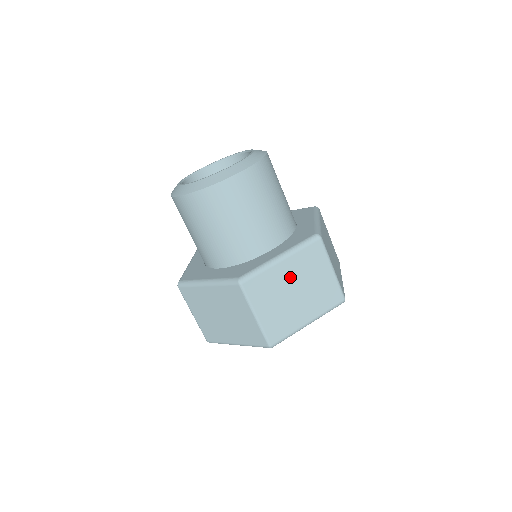
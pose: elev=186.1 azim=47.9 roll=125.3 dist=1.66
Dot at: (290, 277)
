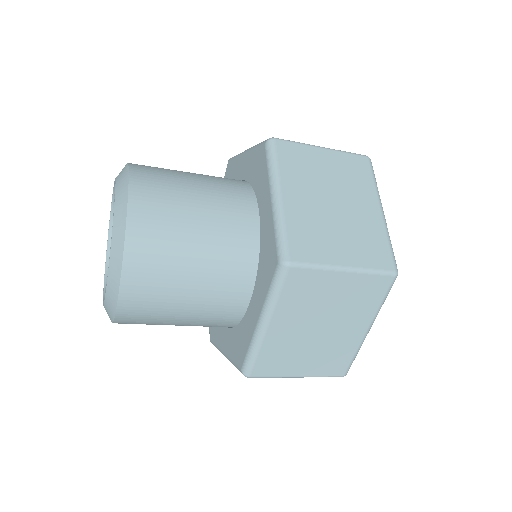
Dot at: (296, 326)
